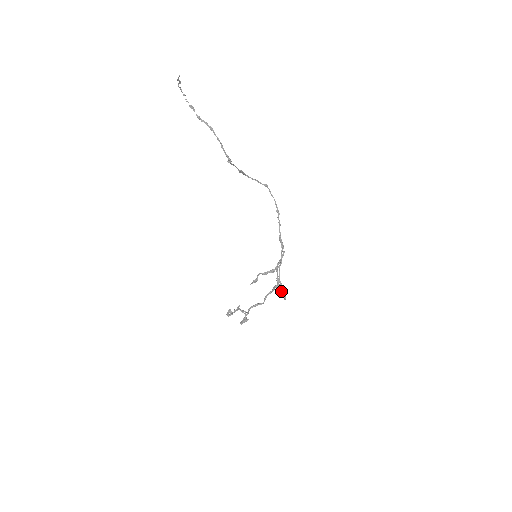
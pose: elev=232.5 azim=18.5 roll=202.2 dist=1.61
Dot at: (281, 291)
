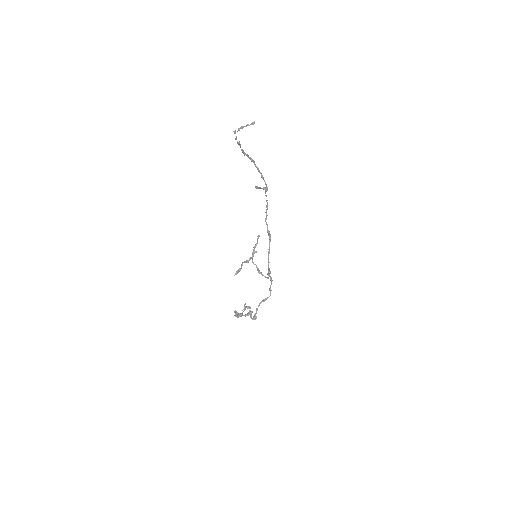
Dot at: (259, 271)
